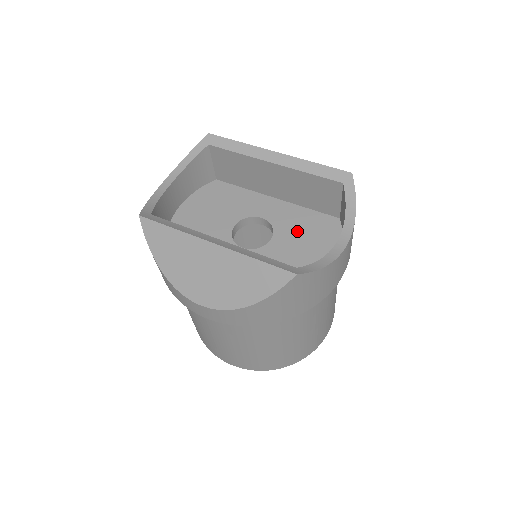
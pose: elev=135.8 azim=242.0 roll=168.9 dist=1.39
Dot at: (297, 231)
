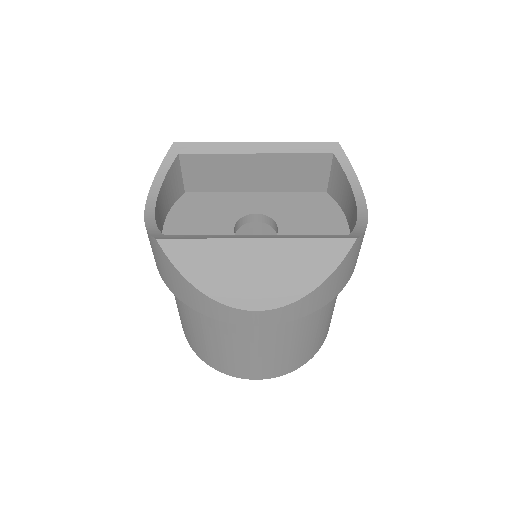
Dot at: (297, 215)
